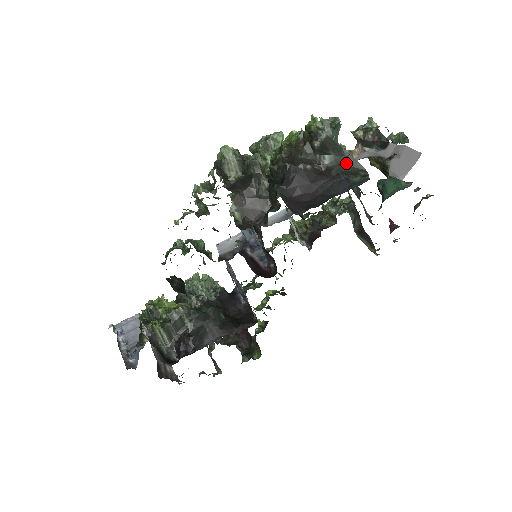
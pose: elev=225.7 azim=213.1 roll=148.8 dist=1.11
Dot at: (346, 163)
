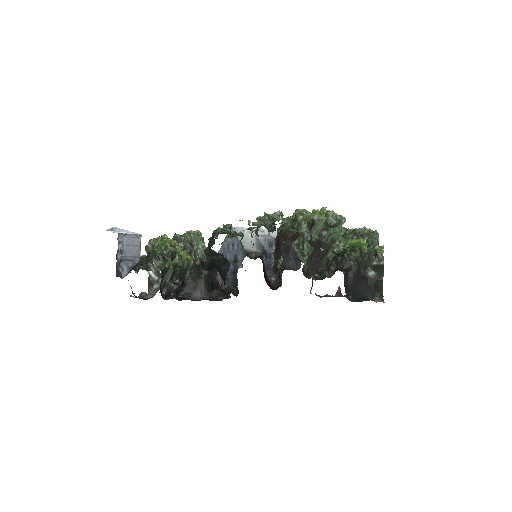
Dot at: (378, 282)
